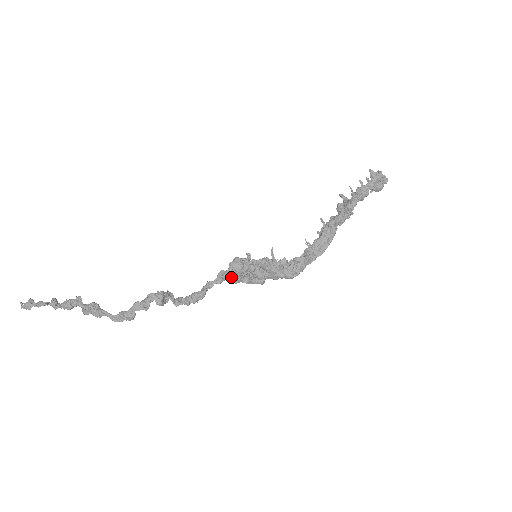
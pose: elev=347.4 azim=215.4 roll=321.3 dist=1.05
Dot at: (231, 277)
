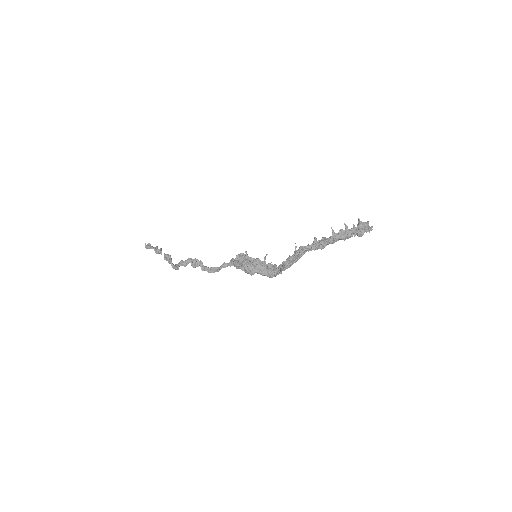
Dot at: (235, 264)
